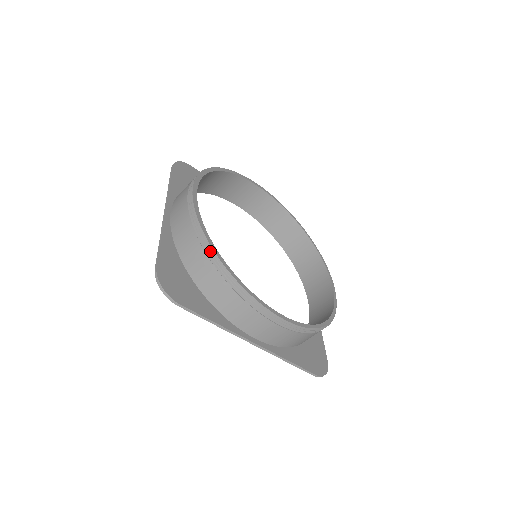
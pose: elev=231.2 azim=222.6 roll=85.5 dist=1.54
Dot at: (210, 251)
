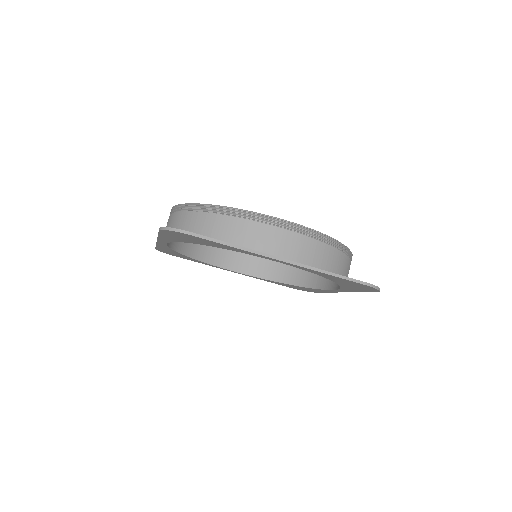
Dot at: (201, 208)
